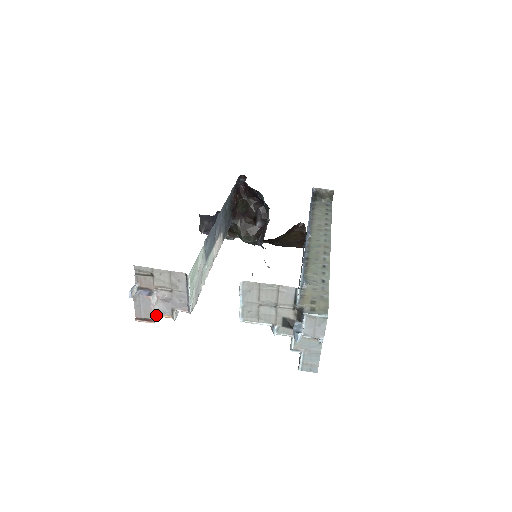
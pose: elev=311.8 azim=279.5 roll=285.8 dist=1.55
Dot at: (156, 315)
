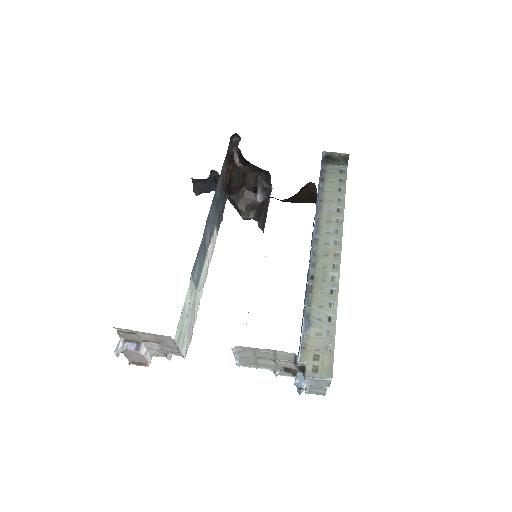
Dot at: (150, 358)
